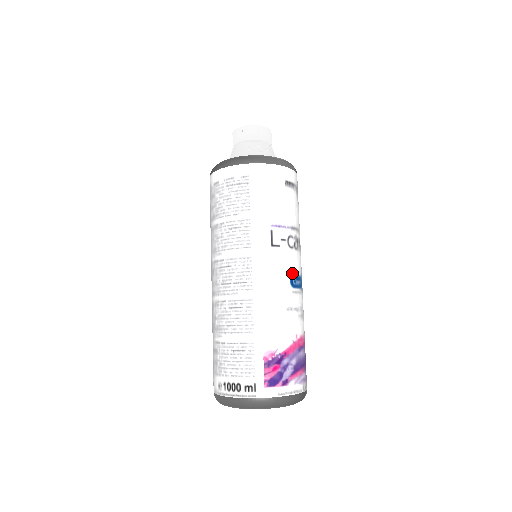
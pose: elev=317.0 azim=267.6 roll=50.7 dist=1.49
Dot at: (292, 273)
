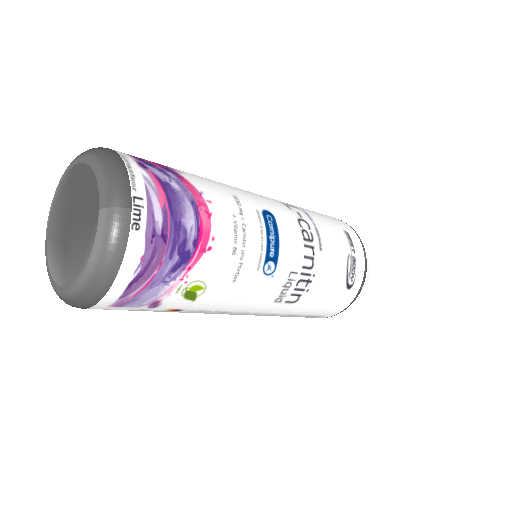
Dot at: (276, 217)
